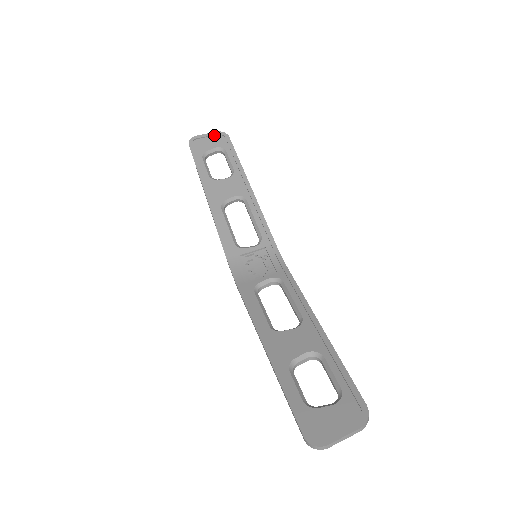
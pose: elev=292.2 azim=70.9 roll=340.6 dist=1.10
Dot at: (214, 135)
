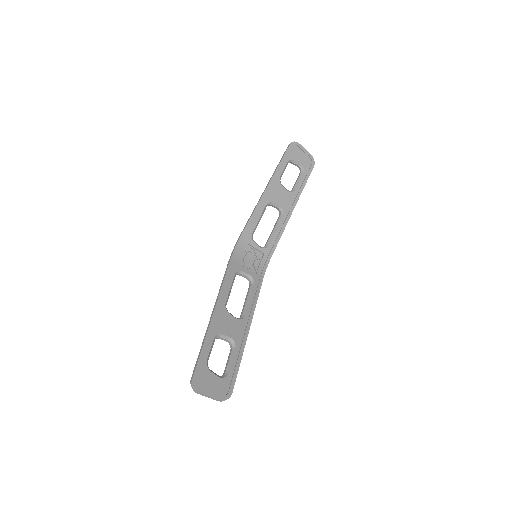
Dot at: (308, 155)
